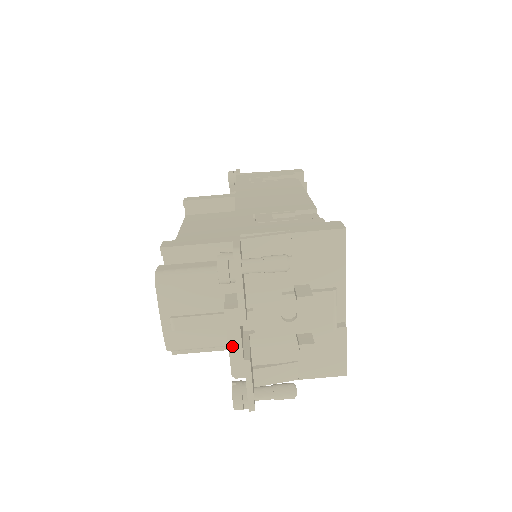
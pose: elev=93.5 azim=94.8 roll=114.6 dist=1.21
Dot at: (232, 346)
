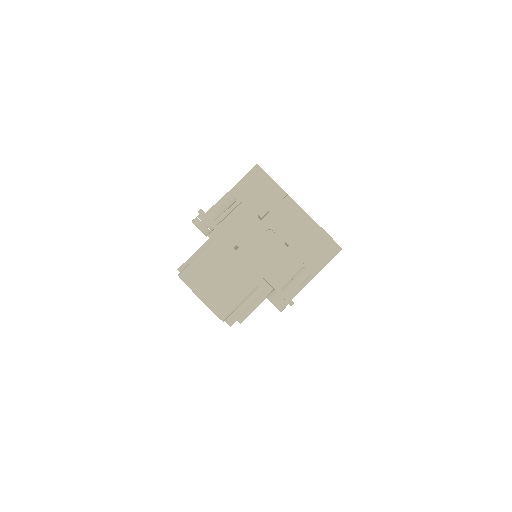
Dot at: (240, 265)
